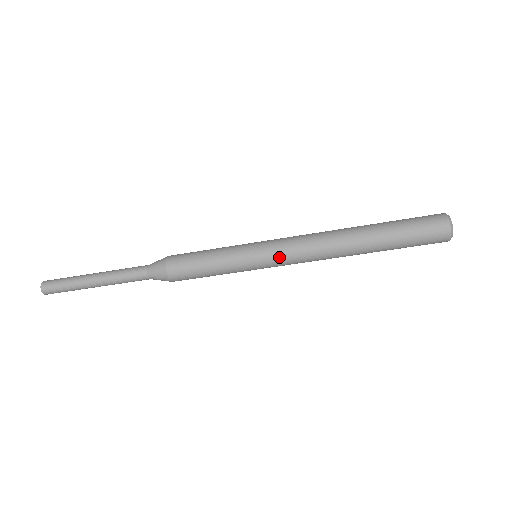
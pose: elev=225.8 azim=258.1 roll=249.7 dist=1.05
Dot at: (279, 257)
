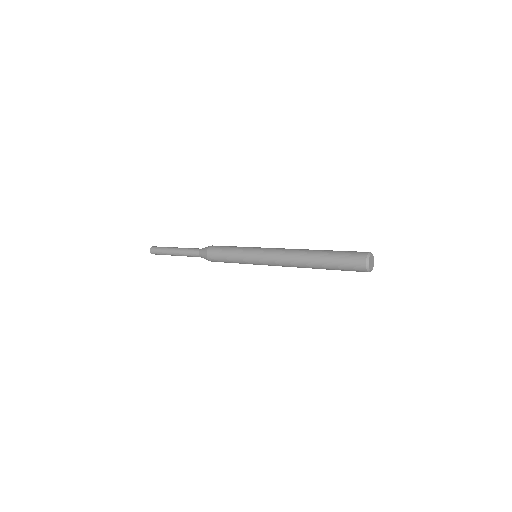
Dot at: (266, 264)
